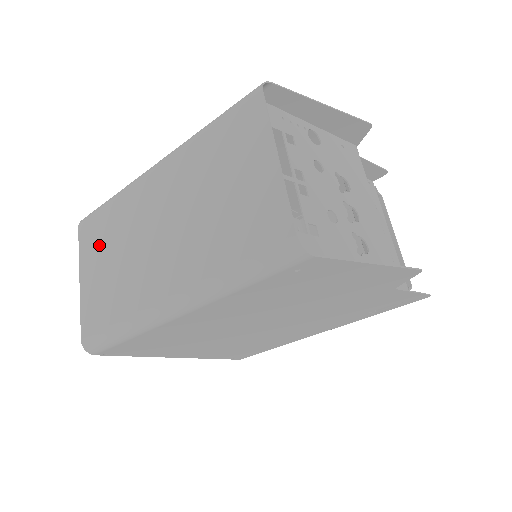
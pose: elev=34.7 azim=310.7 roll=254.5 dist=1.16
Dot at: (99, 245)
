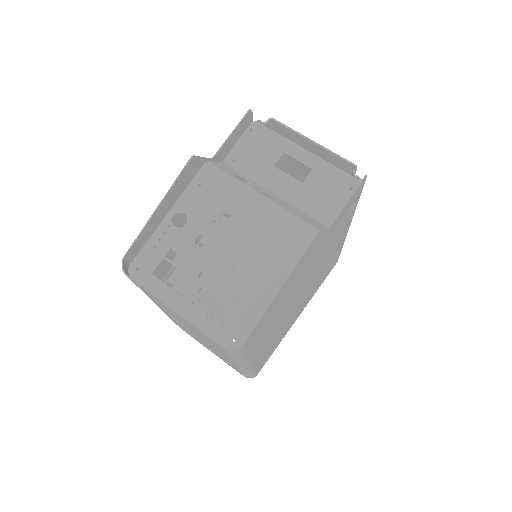
Dot at: occluded
